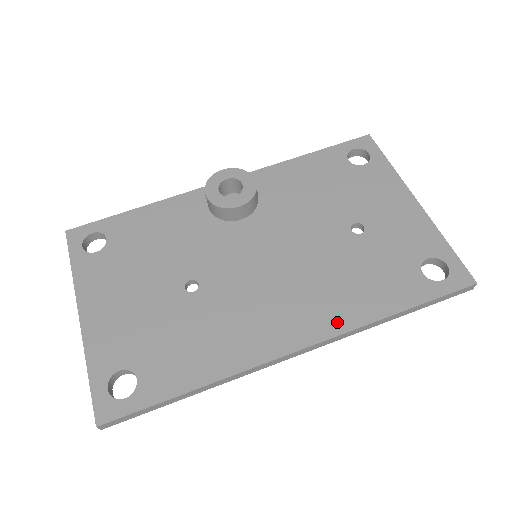
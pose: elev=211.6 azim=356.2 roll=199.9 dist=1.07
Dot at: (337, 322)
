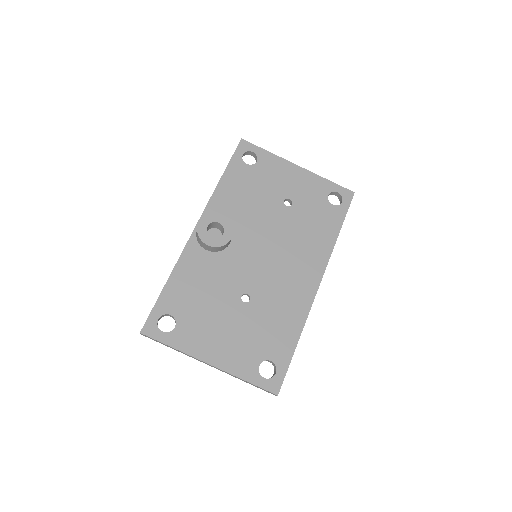
Dot at: (322, 258)
